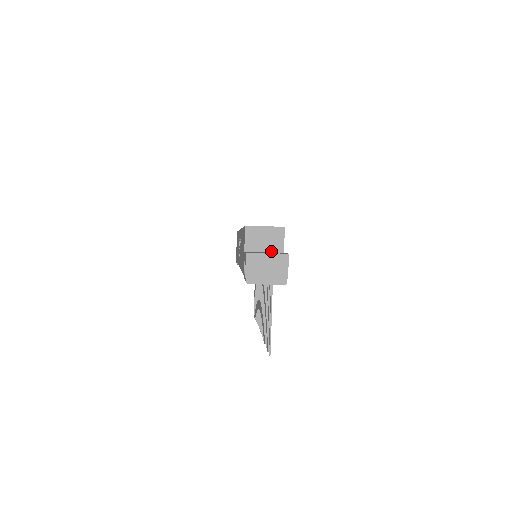
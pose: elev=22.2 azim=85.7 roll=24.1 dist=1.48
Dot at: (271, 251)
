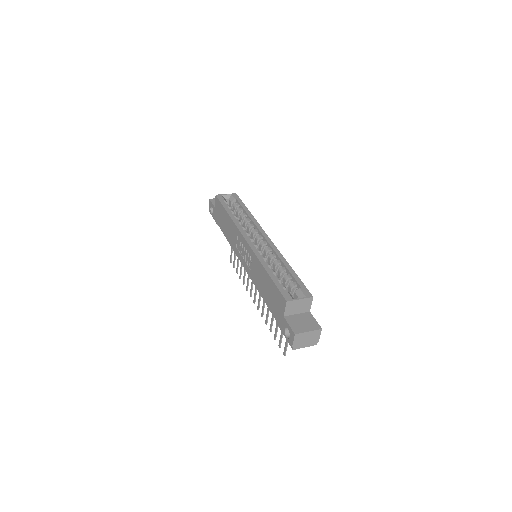
Dot at: (302, 312)
